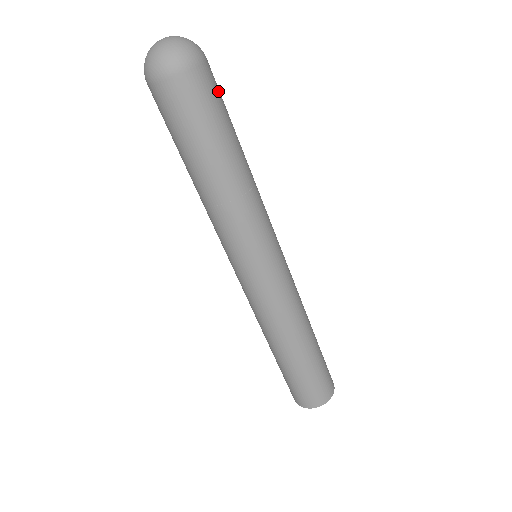
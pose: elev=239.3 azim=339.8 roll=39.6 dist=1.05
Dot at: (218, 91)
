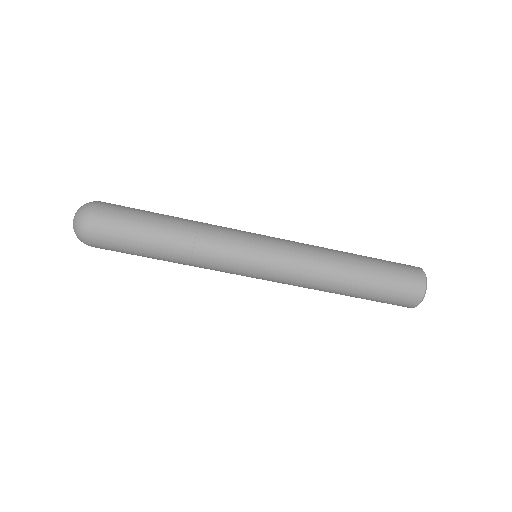
Dot at: (120, 212)
